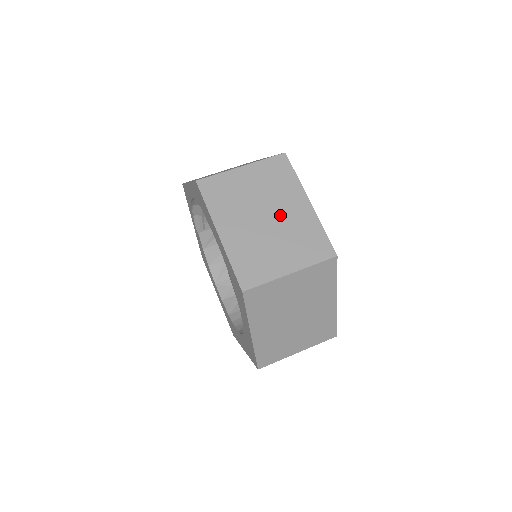
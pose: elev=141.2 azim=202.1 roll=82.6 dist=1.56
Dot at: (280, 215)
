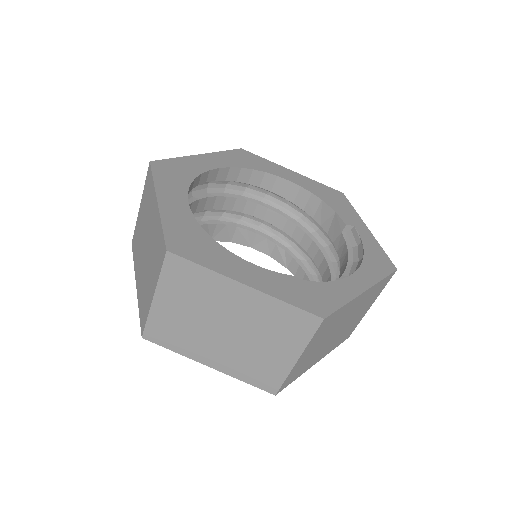
Dot at: (234, 318)
